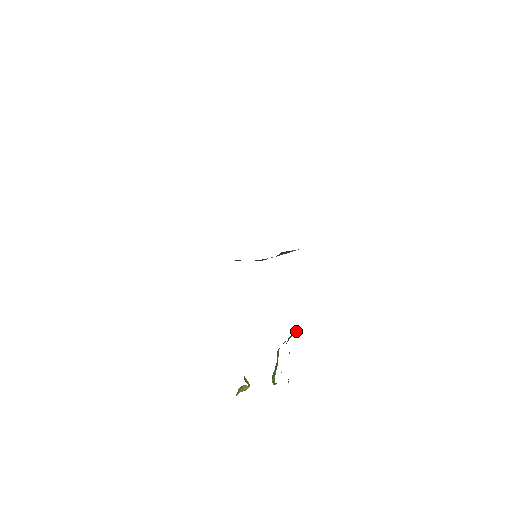
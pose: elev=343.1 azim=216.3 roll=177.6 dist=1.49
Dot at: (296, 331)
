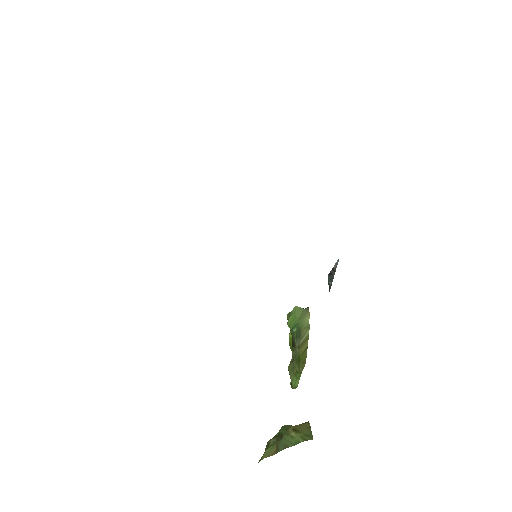
Dot at: (296, 313)
